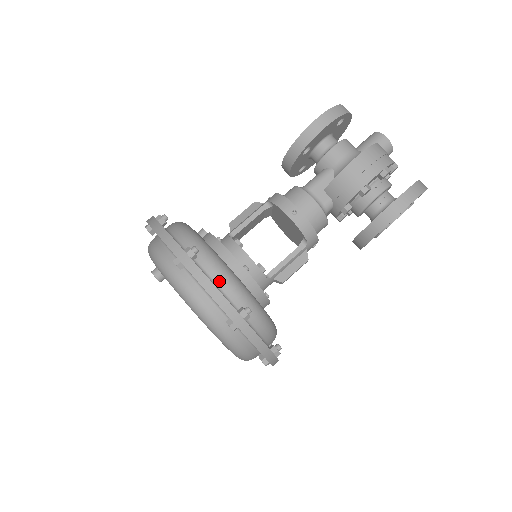
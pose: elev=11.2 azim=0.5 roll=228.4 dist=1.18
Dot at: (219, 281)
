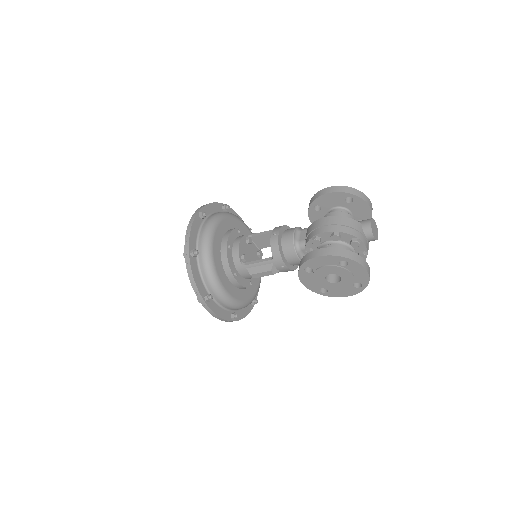
Dot at: (201, 234)
